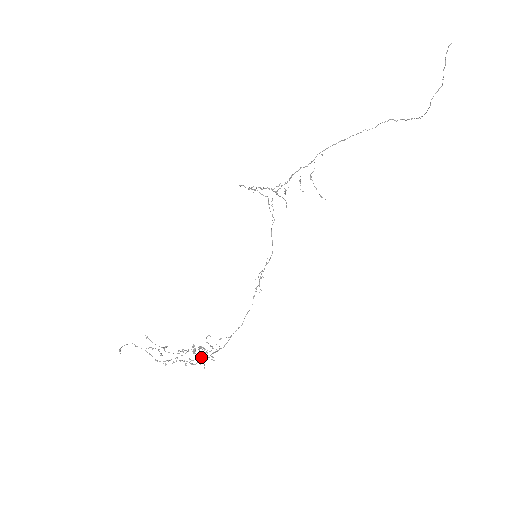
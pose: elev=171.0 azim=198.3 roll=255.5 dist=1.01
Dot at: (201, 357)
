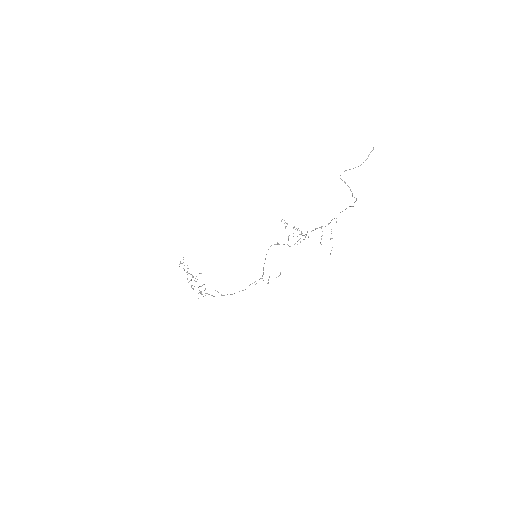
Dot at: occluded
